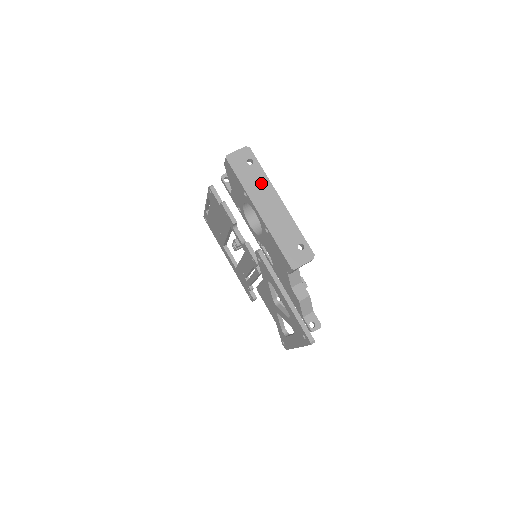
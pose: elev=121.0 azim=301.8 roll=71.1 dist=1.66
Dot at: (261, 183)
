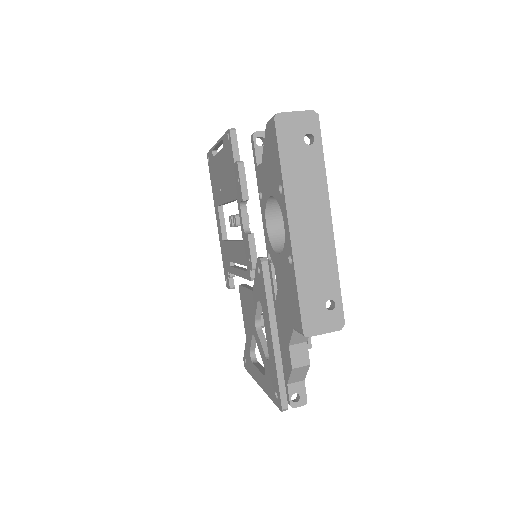
Dot at: (312, 182)
